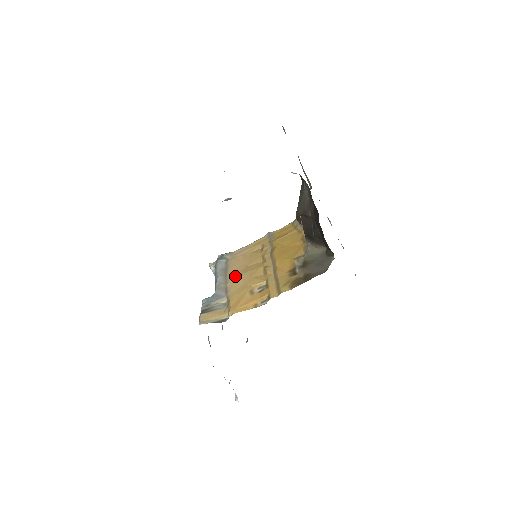
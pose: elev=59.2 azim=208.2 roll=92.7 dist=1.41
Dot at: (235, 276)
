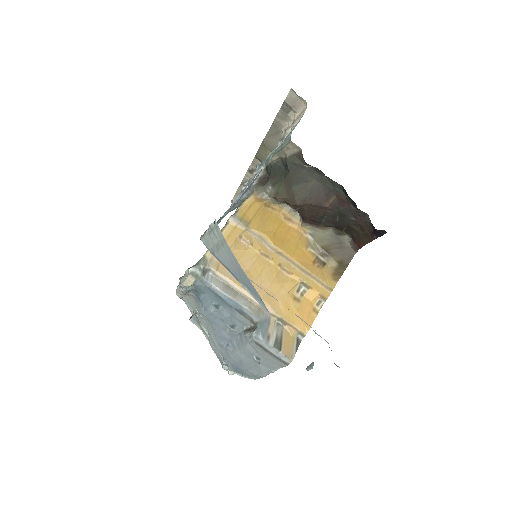
Dot at: (256, 289)
